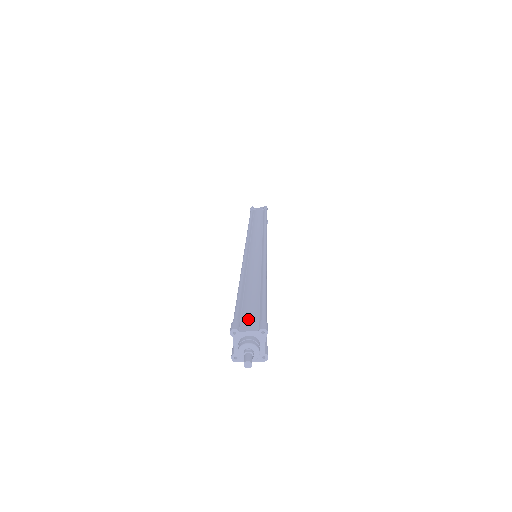
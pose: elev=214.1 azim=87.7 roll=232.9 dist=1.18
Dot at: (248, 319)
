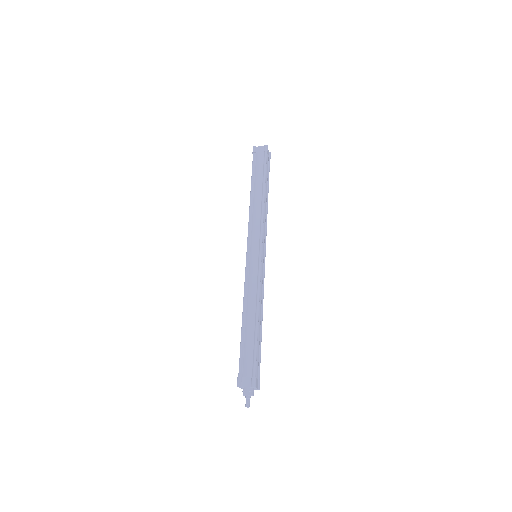
Dot at: (246, 374)
